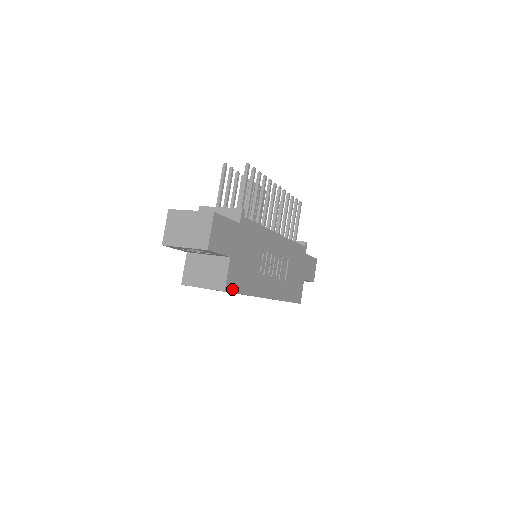
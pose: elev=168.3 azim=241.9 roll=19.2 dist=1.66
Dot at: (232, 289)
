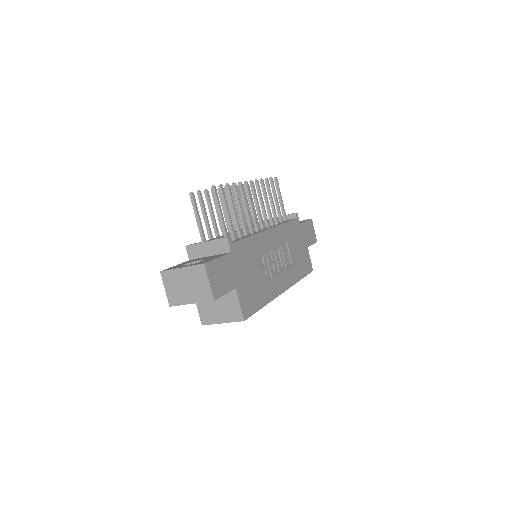
Dot at: (249, 313)
